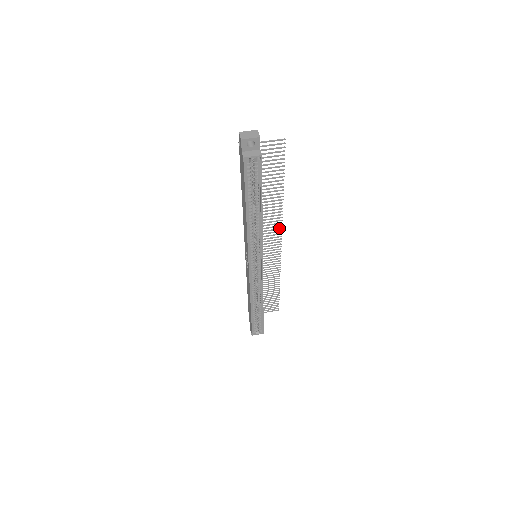
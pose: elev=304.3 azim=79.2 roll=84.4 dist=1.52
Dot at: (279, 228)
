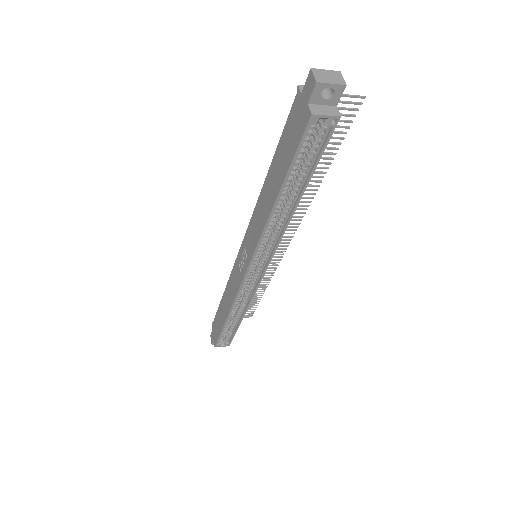
Dot at: occluded
